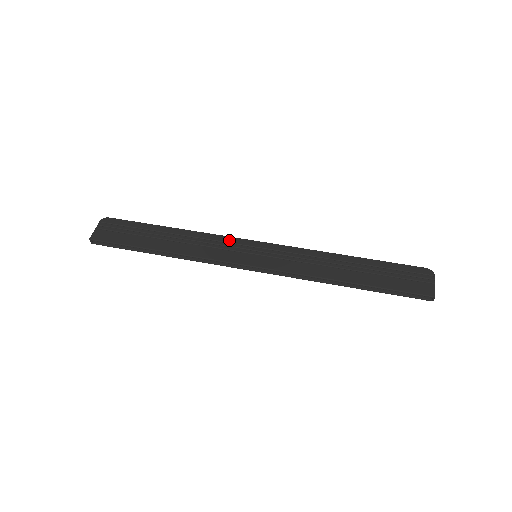
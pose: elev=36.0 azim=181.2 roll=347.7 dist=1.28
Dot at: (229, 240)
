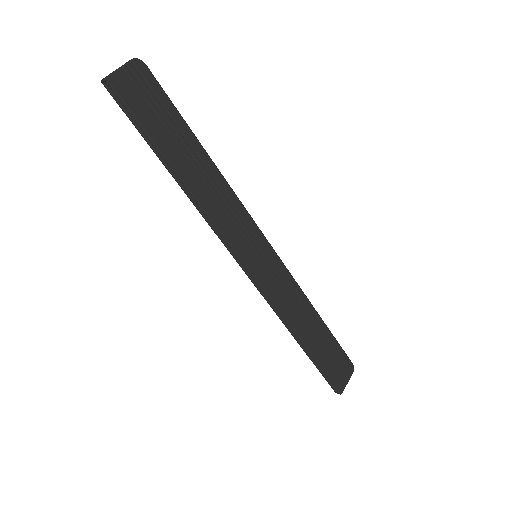
Dot at: (247, 219)
